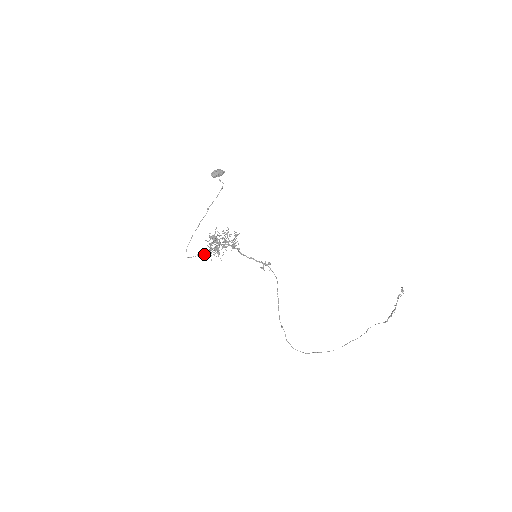
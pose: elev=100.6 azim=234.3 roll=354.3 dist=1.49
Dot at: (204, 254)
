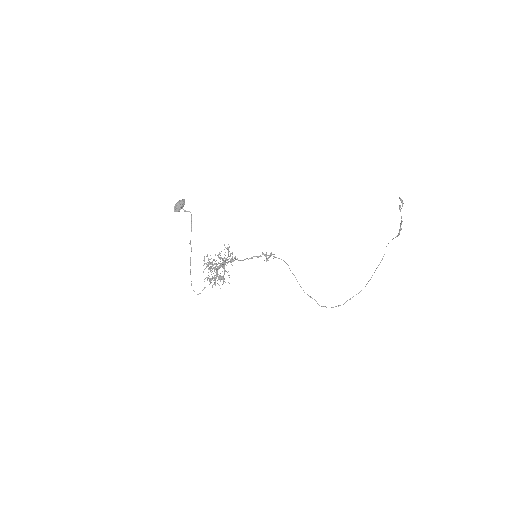
Dot at: (210, 283)
